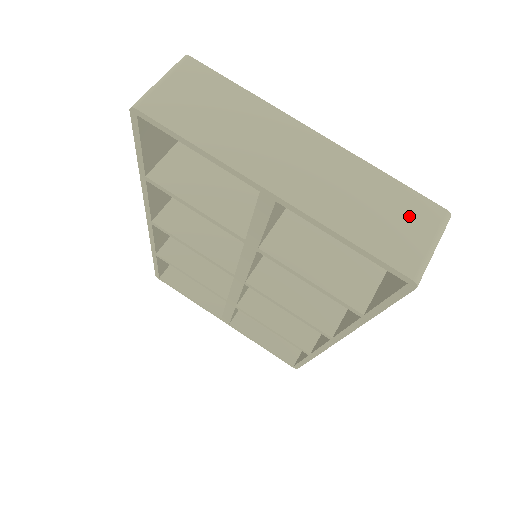
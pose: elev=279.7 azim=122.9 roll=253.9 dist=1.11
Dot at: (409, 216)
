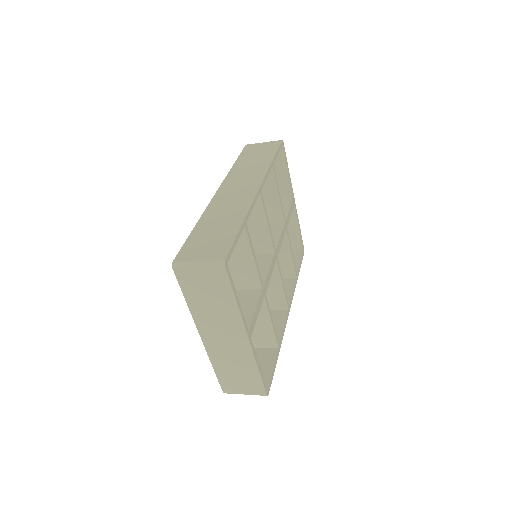
Dot at: (248, 384)
